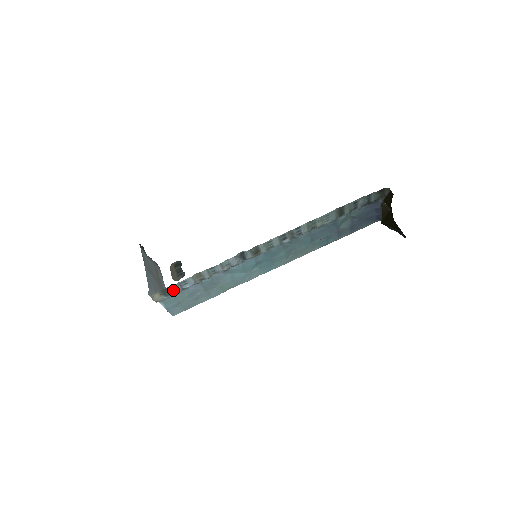
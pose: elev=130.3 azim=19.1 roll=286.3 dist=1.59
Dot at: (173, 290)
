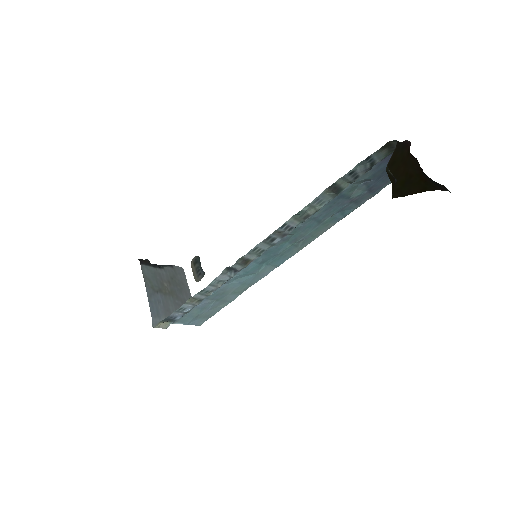
Dot at: (175, 317)
